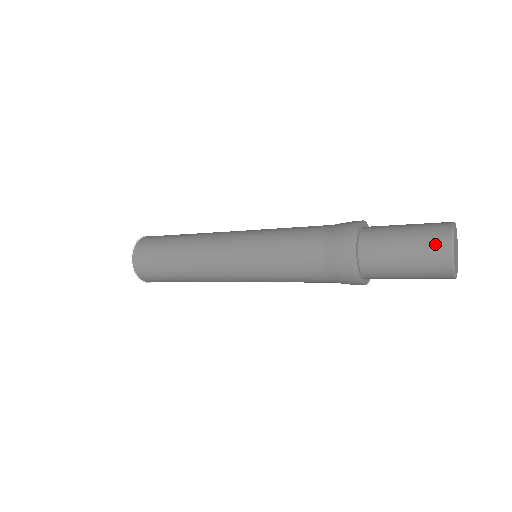
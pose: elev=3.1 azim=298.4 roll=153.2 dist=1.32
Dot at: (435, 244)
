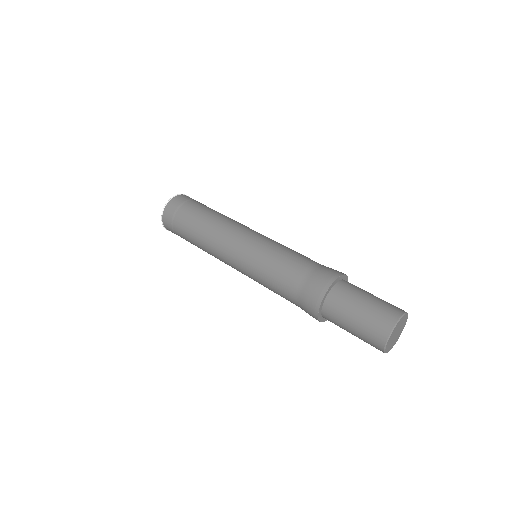
Dot at: (372, 345)
